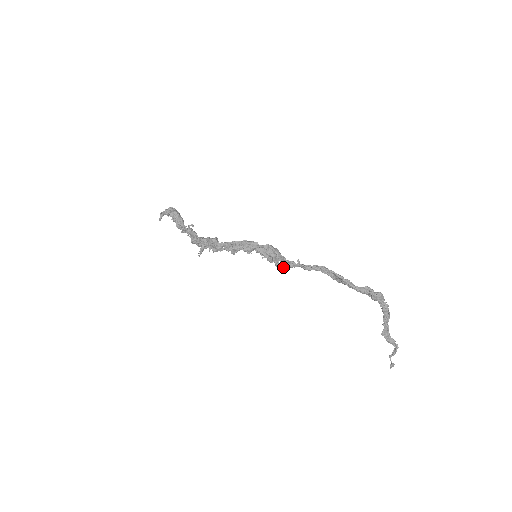
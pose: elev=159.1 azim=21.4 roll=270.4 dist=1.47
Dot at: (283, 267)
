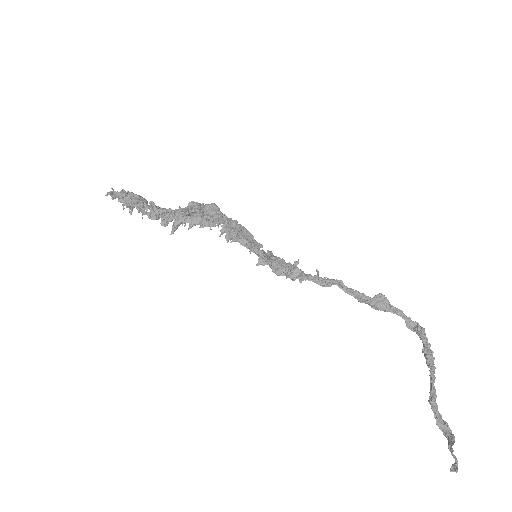
Dot at: (299, 270)
